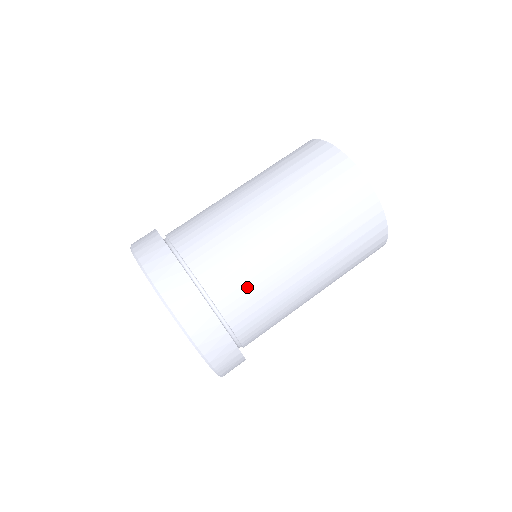
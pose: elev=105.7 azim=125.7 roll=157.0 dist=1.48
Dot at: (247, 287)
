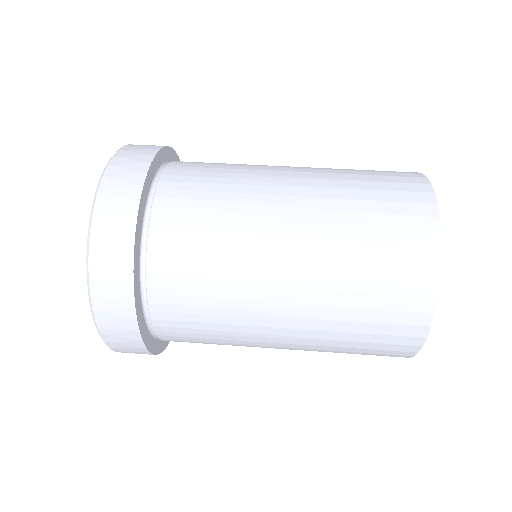
Dot at: (197, 258)
